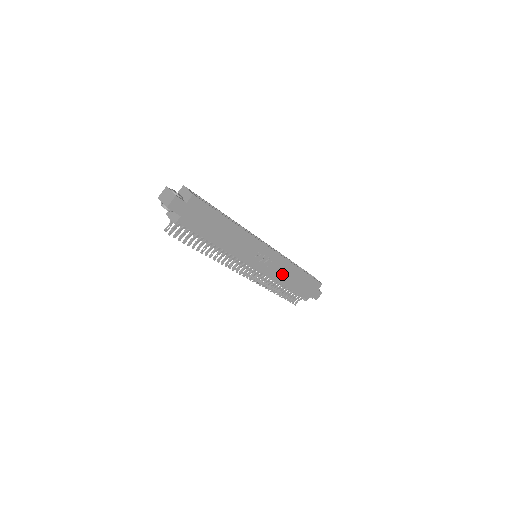
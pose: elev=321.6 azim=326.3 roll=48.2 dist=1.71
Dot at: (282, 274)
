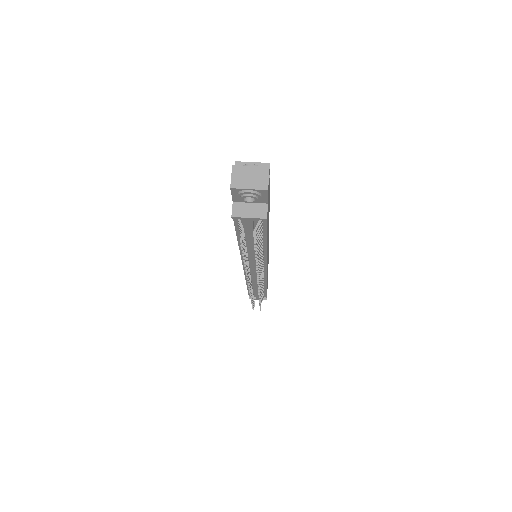
Dot at: occluded
